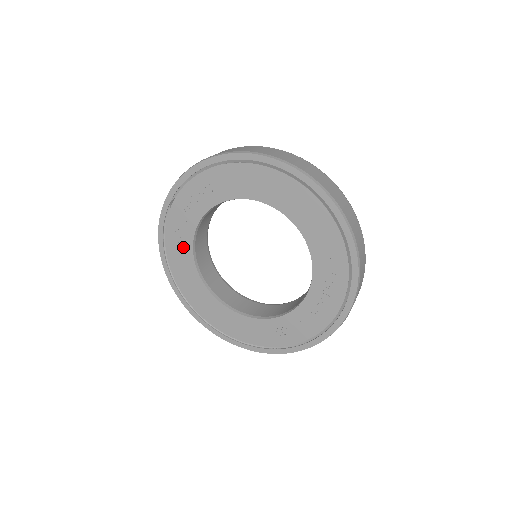
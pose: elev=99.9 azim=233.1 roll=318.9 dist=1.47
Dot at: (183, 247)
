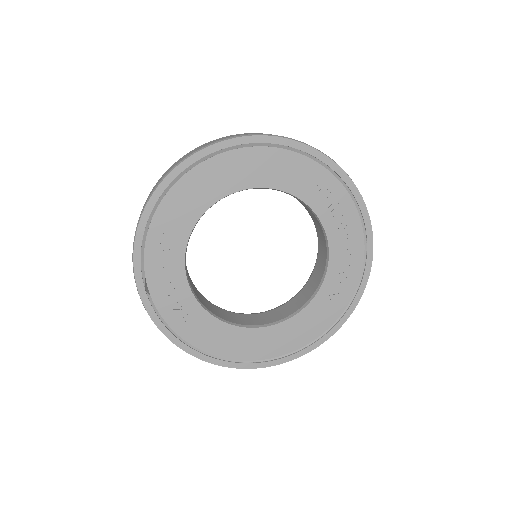
Dot at: (193, 316)
